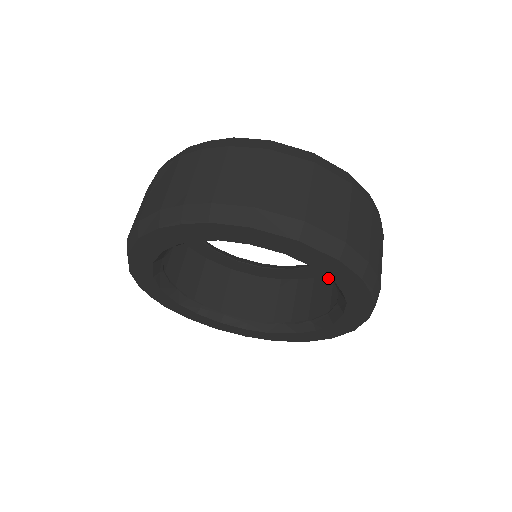
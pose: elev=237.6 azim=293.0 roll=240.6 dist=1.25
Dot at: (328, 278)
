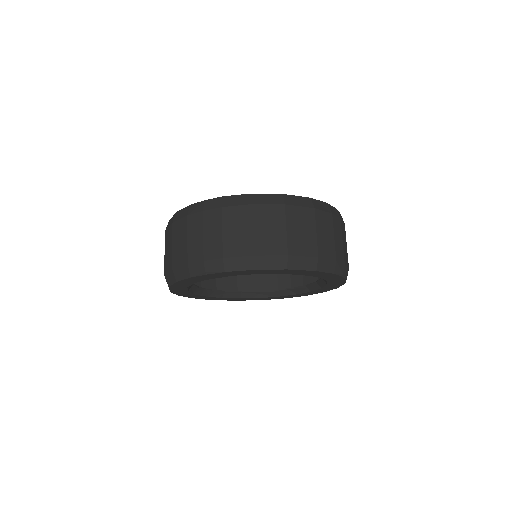
Dot at: occluded
